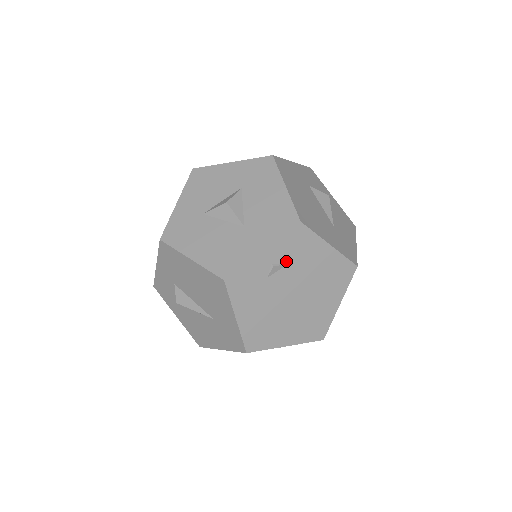
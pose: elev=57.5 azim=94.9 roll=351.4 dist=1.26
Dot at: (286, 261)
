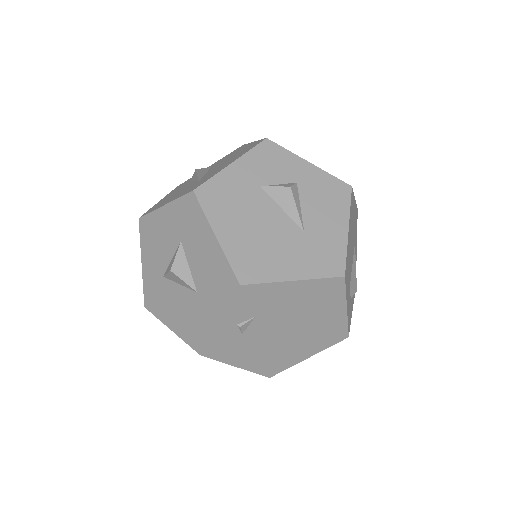
Dot at: (252, 315)
